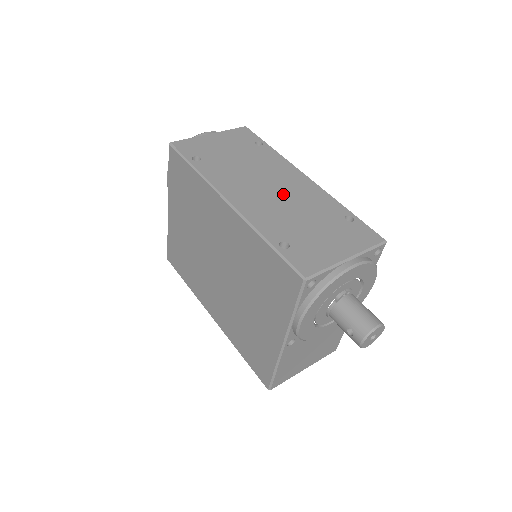
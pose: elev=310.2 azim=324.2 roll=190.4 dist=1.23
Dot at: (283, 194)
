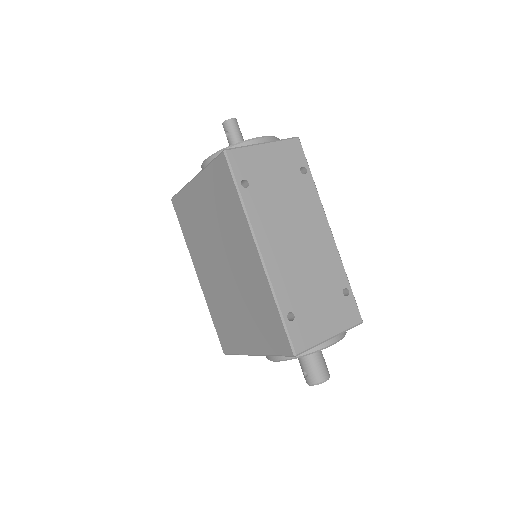
Dot at: (306, 251)
